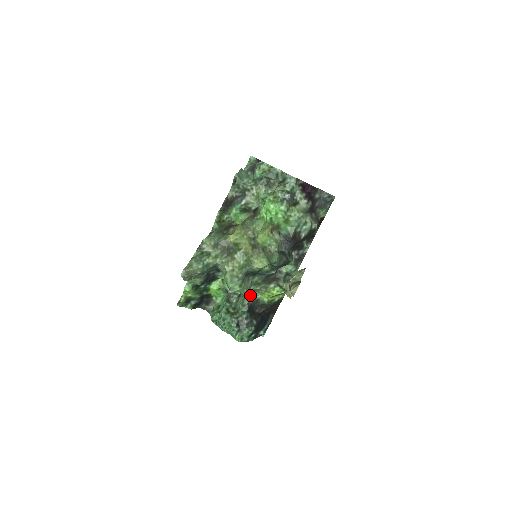
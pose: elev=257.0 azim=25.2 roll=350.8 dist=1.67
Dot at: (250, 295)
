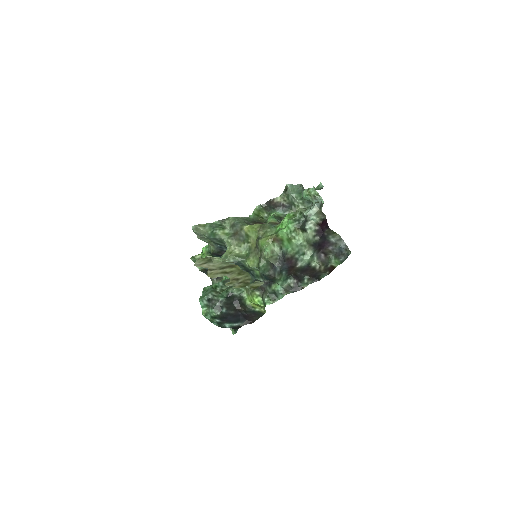
Dot at: occluded
